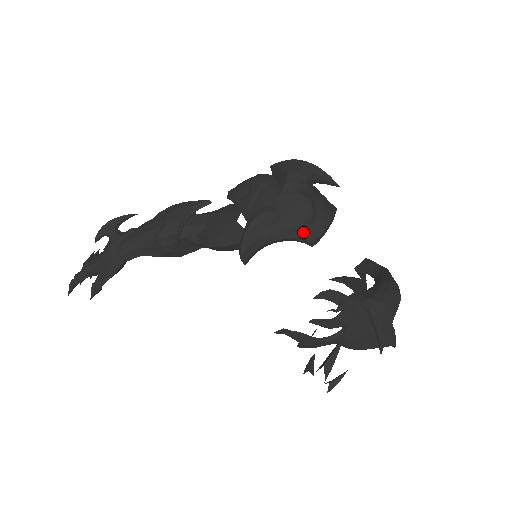
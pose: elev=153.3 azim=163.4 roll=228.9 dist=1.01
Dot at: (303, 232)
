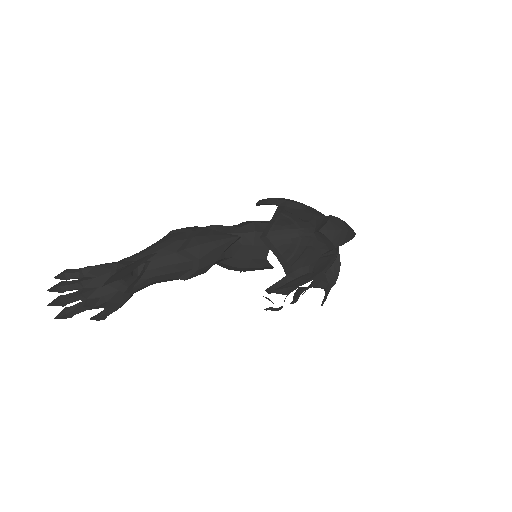
Dot at: occluded
